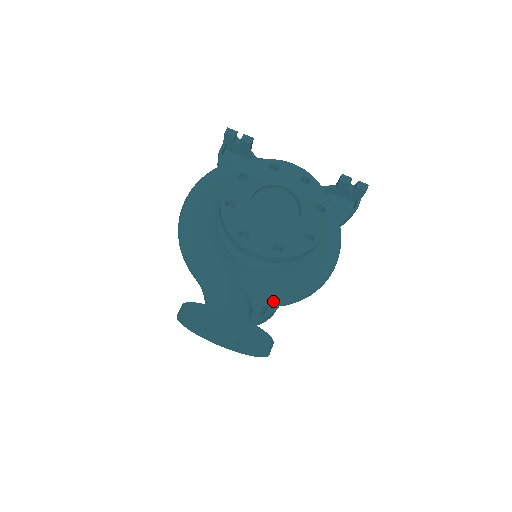
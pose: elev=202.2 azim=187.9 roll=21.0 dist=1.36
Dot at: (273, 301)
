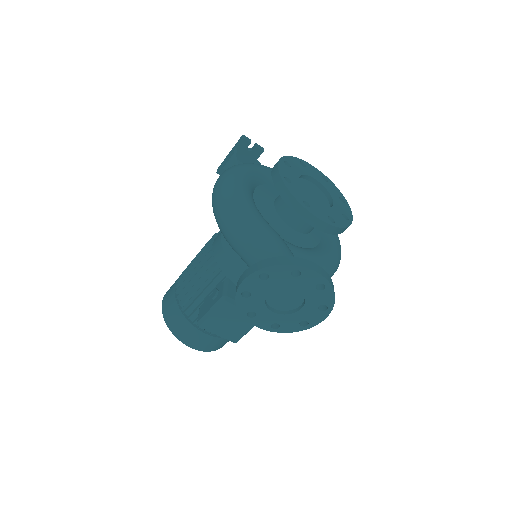
Dot at: occluded
